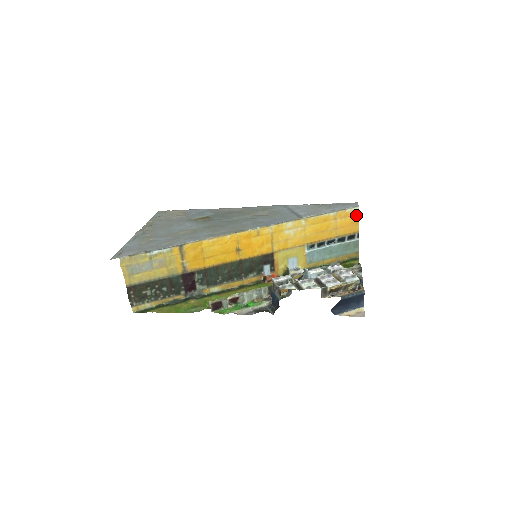
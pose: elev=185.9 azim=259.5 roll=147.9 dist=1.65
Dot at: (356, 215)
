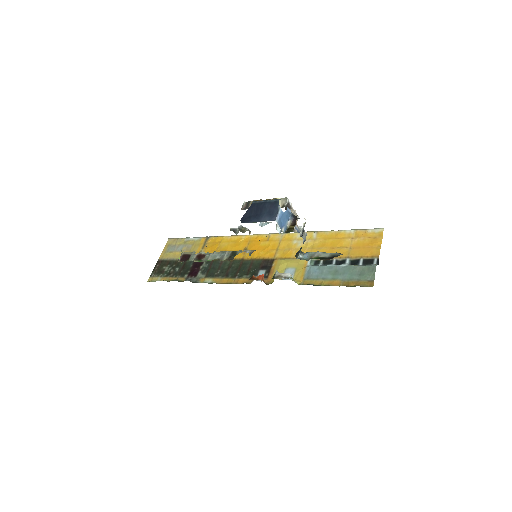
Dot at: (379, 238)
